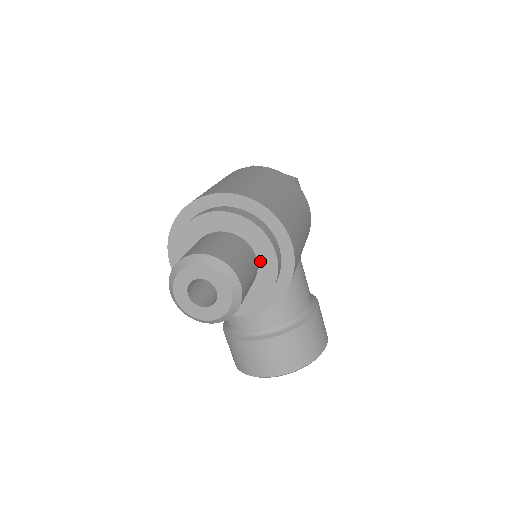
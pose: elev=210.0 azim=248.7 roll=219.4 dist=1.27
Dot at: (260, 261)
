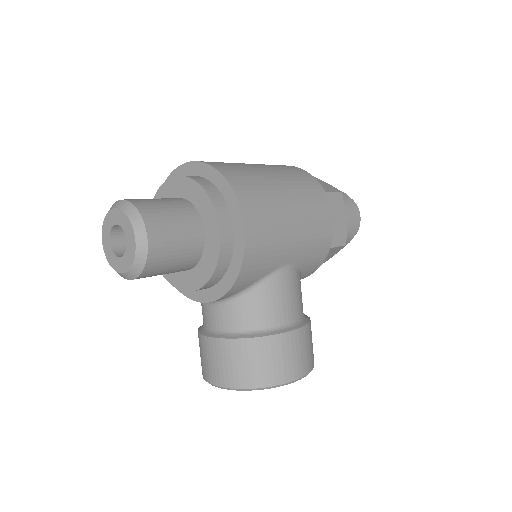
Dot at: (207, 237)
